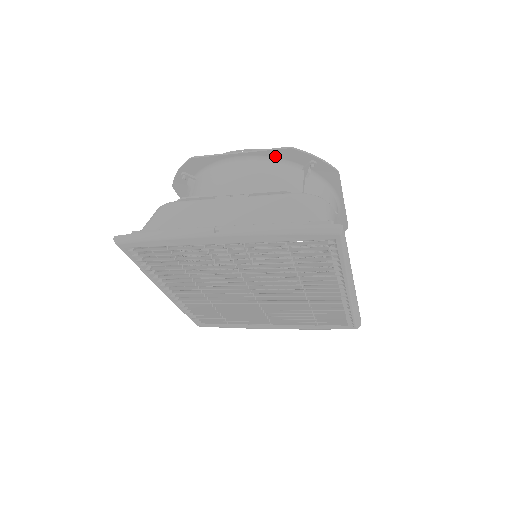
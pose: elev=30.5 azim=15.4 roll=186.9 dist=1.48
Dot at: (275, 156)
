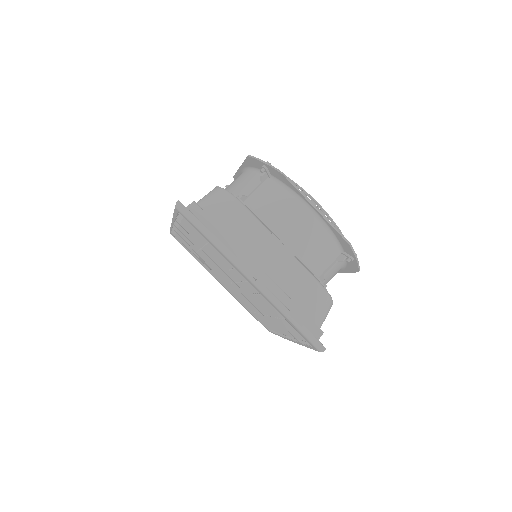
Dot at: (335, 234)
